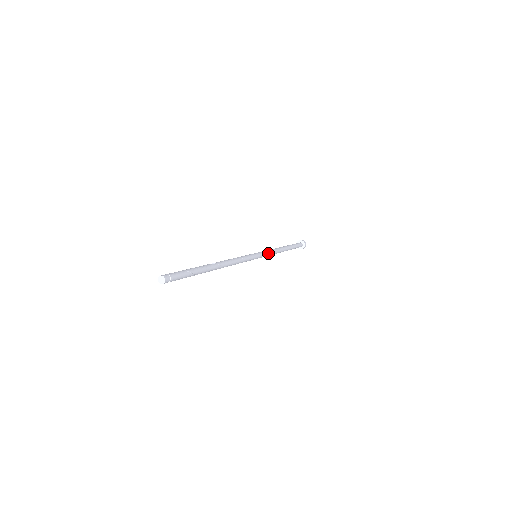
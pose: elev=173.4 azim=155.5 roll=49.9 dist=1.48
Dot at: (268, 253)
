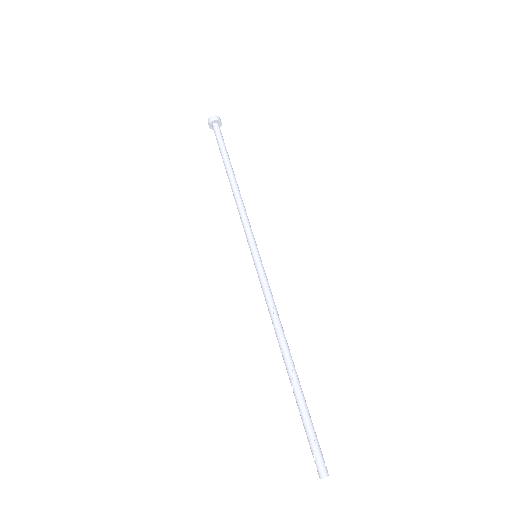
Dot at: (251, 229)
